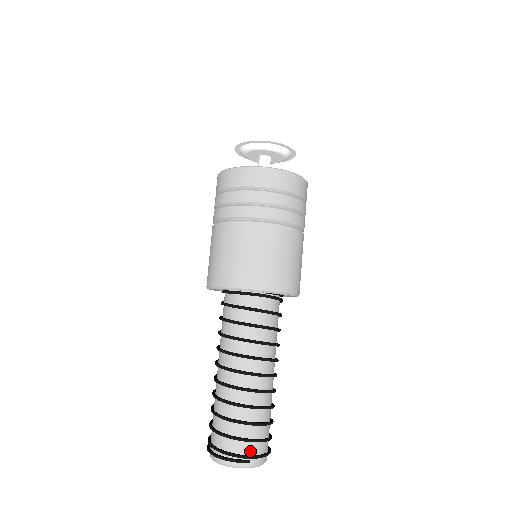
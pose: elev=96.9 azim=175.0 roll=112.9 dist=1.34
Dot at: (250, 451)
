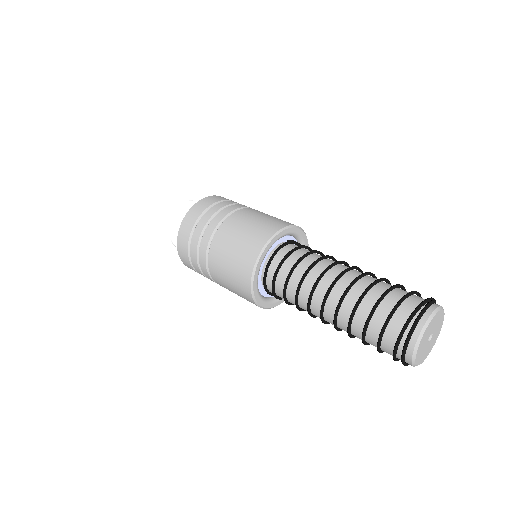
Dot at: (423, 300)
